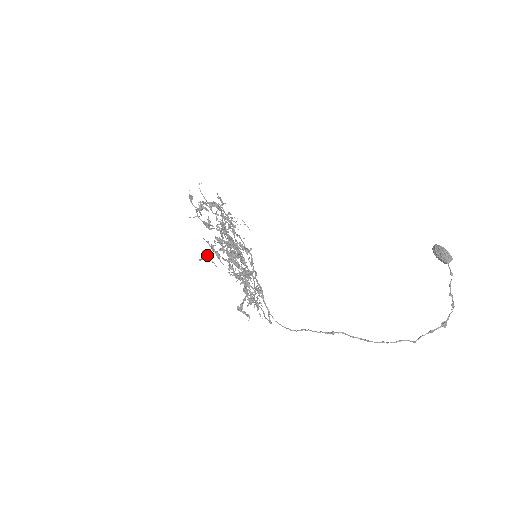
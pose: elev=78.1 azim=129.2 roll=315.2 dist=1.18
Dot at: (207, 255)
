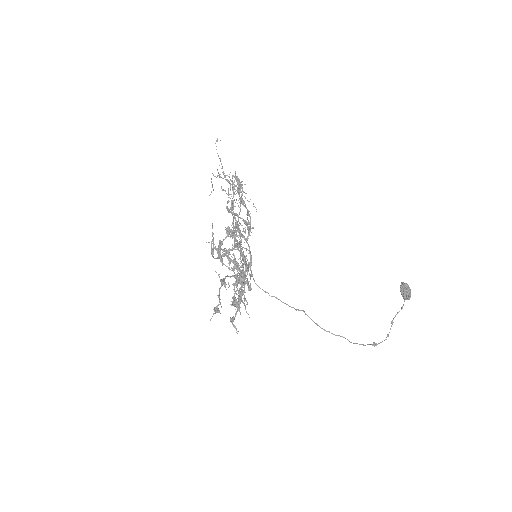
Dot at: (217, 311)
